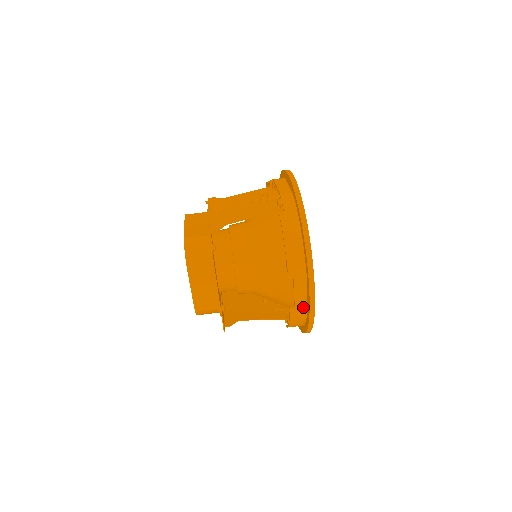
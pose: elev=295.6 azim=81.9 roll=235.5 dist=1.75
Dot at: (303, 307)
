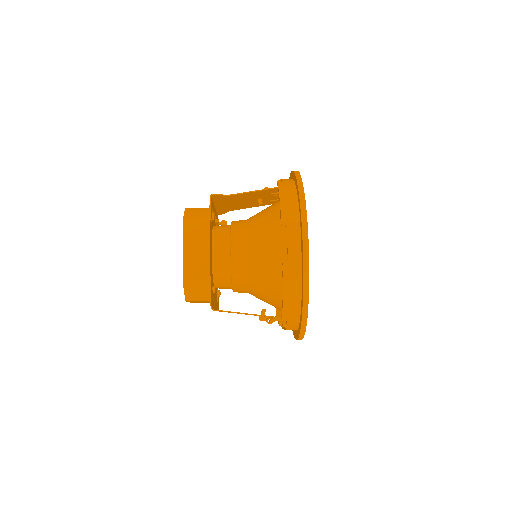
Dot at: (297, 263)
